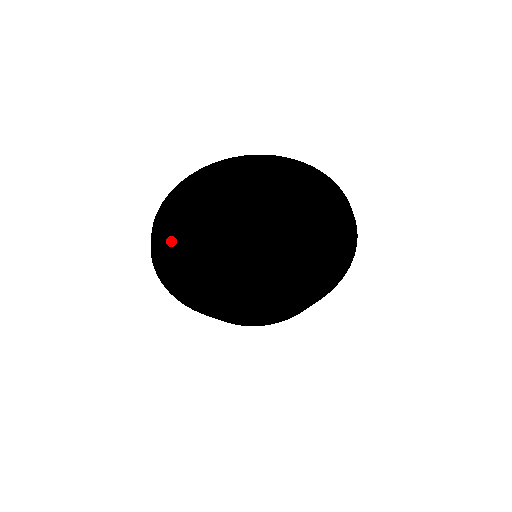
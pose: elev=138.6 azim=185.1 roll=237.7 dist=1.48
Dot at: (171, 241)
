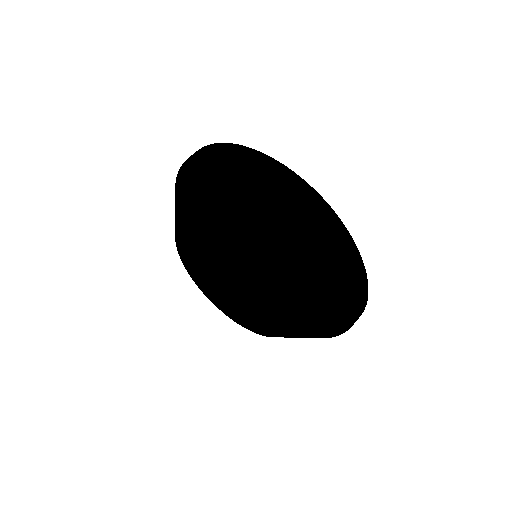
Dot at: occluded
